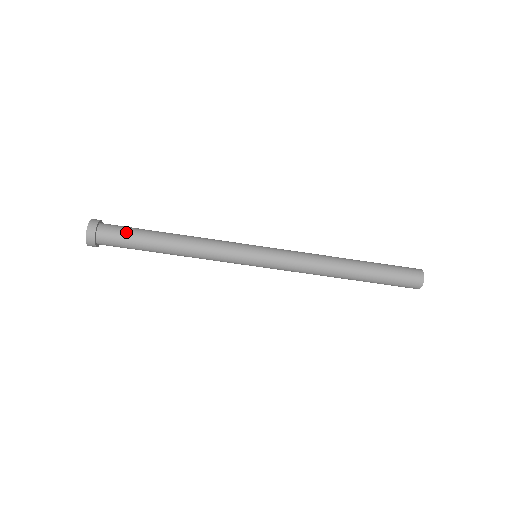
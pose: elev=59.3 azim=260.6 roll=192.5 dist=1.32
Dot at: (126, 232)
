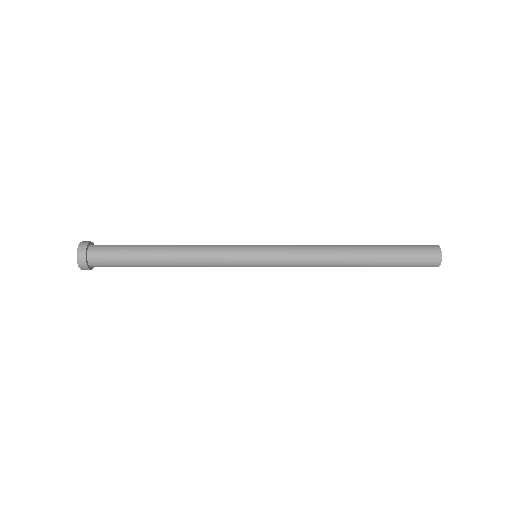
Dot at: (117, 254)
